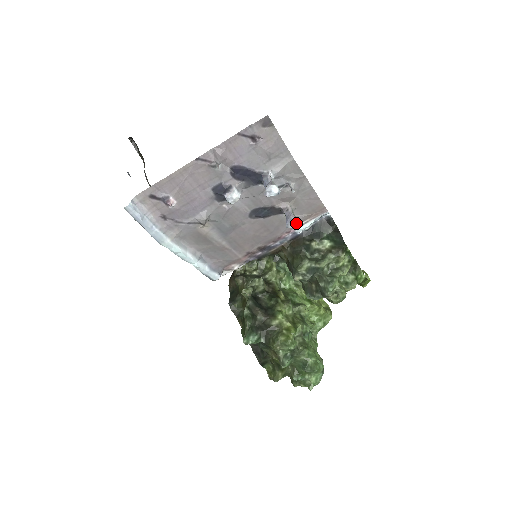
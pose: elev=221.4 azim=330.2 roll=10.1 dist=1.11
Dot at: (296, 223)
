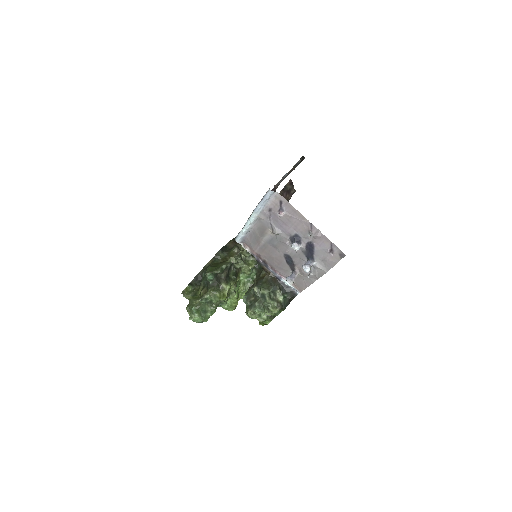
Dot at: (291, 282)
